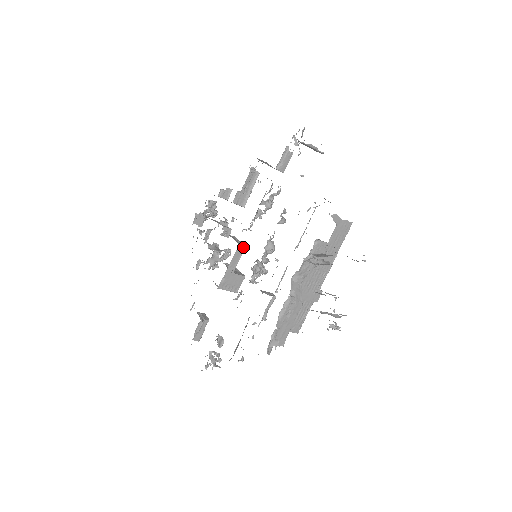
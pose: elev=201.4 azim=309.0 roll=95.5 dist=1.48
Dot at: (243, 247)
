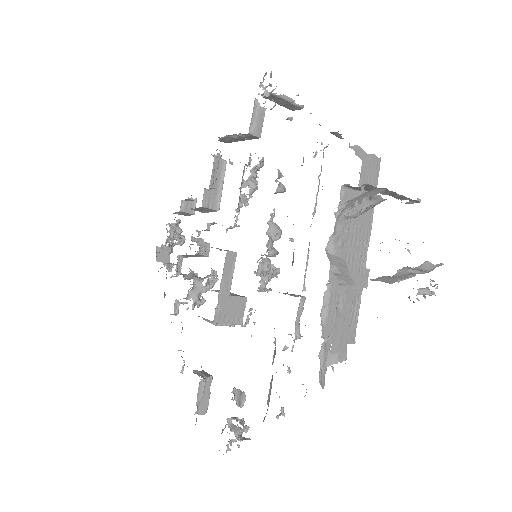
Dot at: (233, 253)
